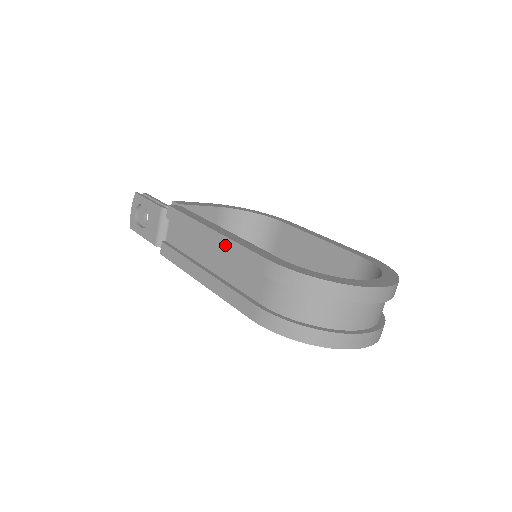
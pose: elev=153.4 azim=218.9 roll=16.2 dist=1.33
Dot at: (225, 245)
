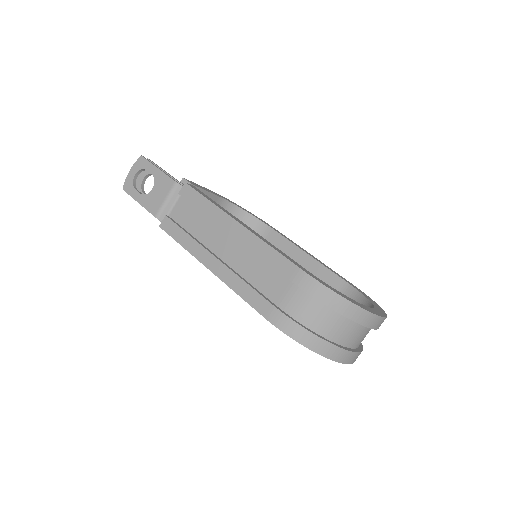
Dot at: (252, 242)
